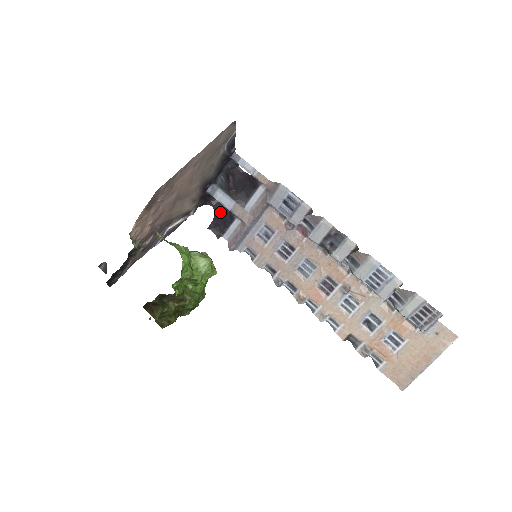
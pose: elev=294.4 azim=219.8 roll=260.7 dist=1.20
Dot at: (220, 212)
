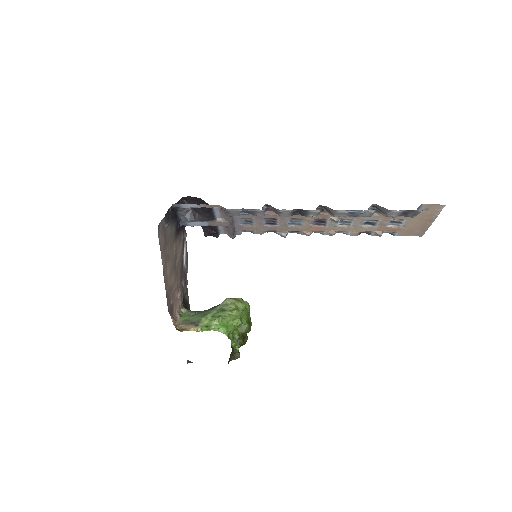
Dot at: occluded
